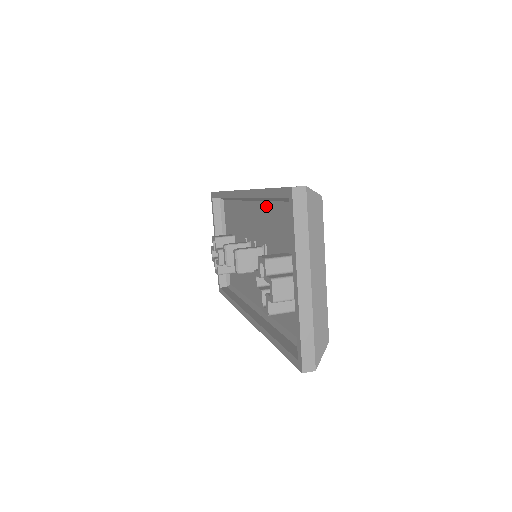
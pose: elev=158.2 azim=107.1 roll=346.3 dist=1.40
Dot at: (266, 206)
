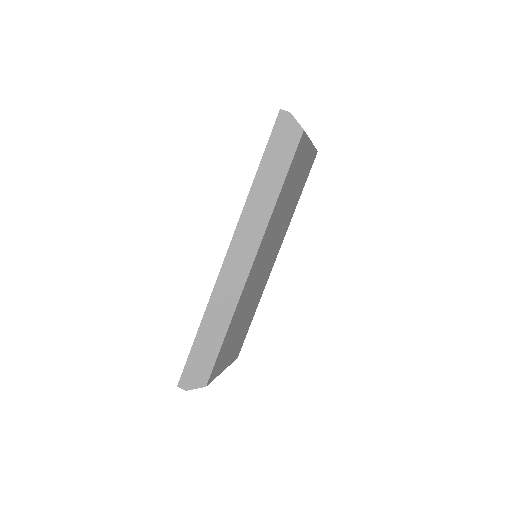
Dot at: occluded
